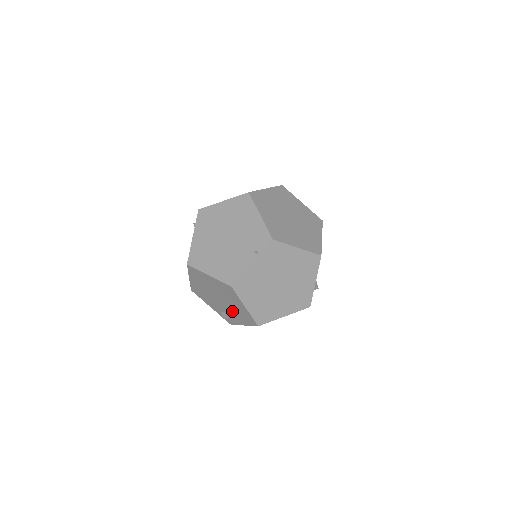
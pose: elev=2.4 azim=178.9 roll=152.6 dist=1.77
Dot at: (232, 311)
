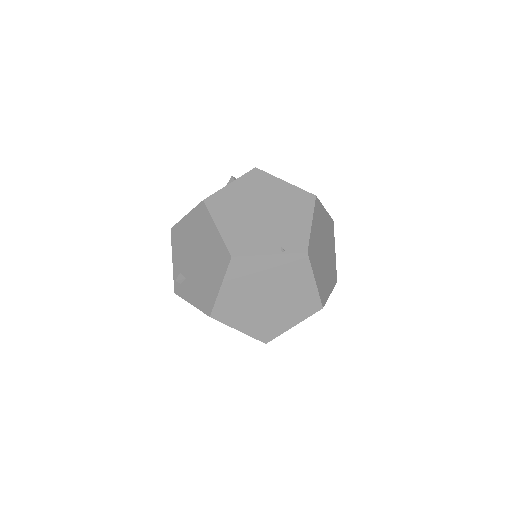
Dot at: (196, 281)
